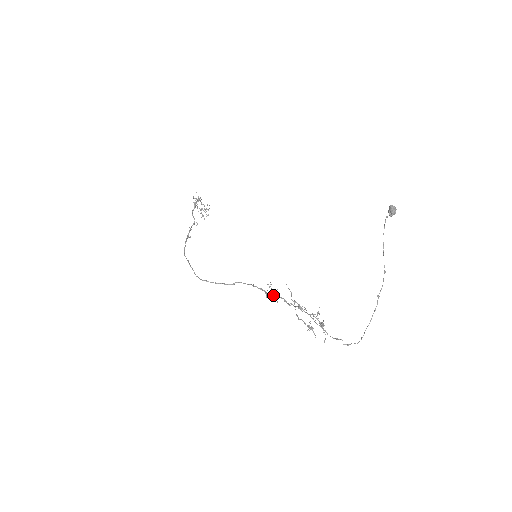
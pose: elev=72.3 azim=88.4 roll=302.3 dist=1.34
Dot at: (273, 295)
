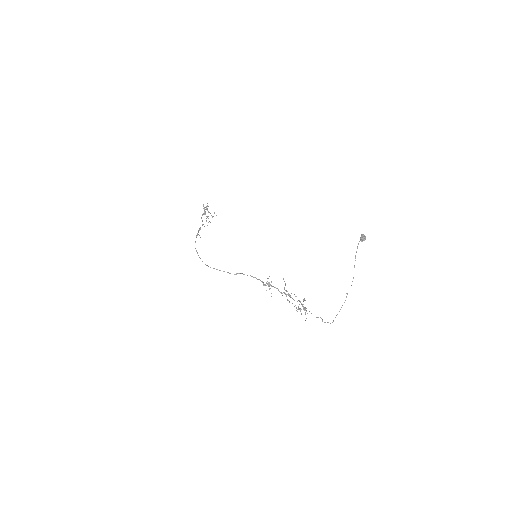
Dot at: (270, 285)
